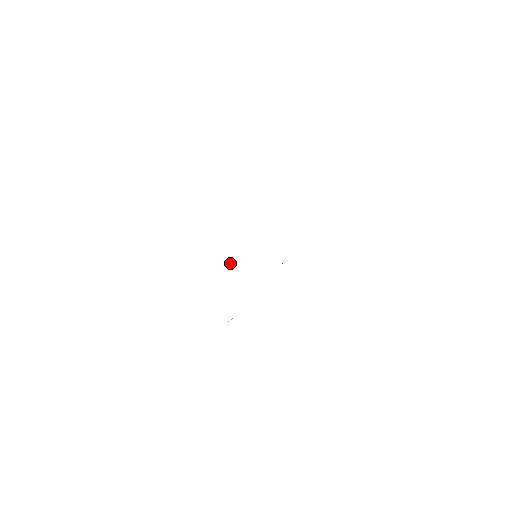
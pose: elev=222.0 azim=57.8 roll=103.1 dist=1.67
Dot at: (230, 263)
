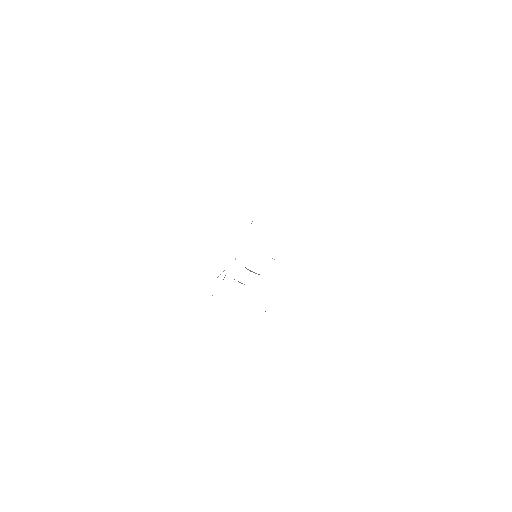
Dot at: occluded
